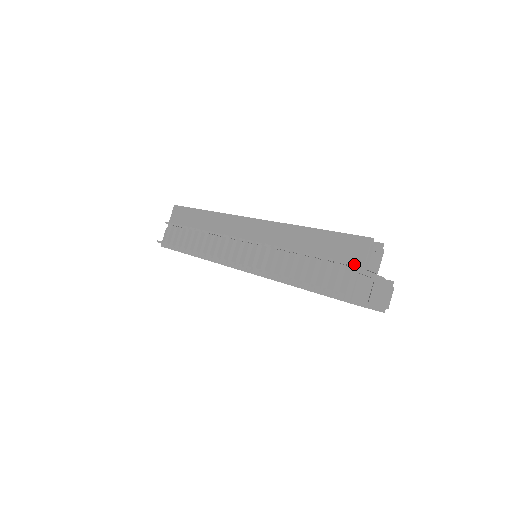
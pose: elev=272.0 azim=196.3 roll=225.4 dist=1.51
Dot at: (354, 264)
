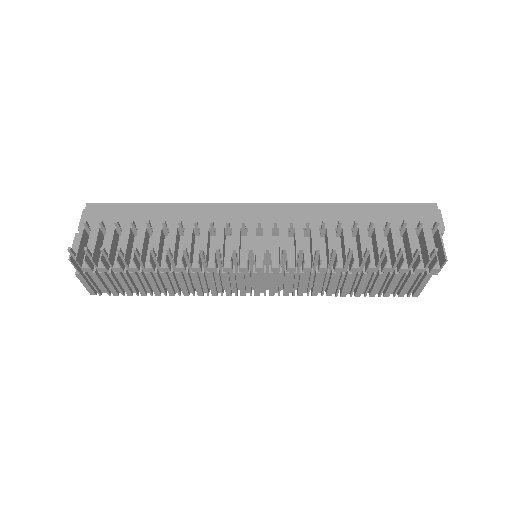
Dot at: (438, 222)
